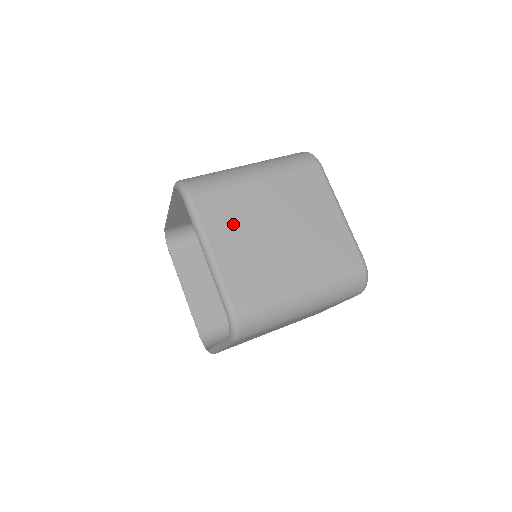
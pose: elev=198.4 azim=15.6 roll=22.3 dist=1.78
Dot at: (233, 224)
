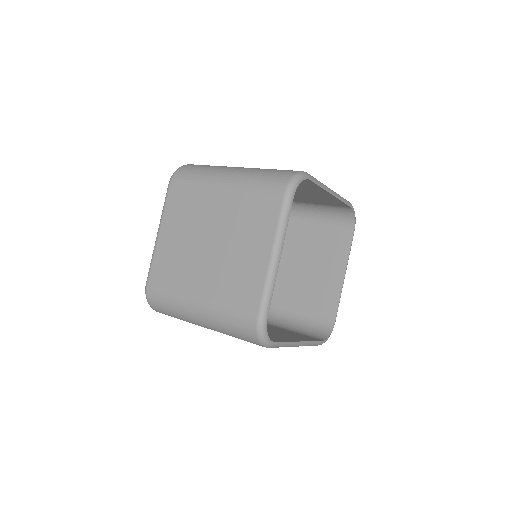
Dot at: (182, 220)
